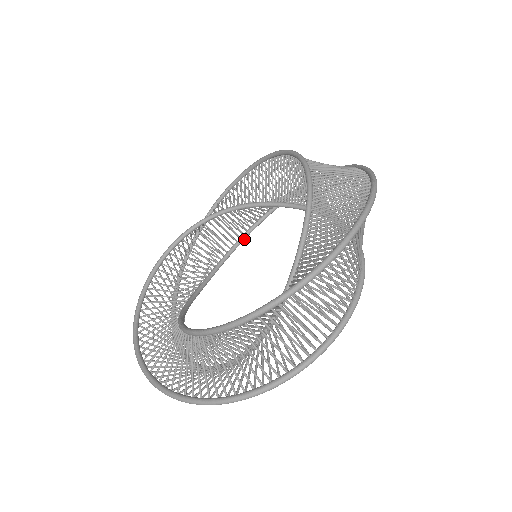
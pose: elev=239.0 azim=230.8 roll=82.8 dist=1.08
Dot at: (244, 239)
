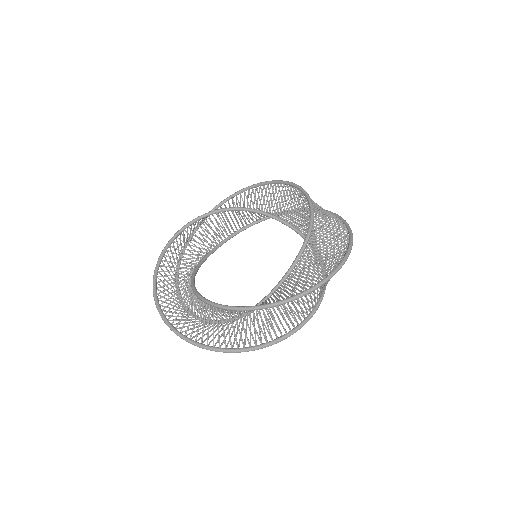
Dot at: (246, 228)
